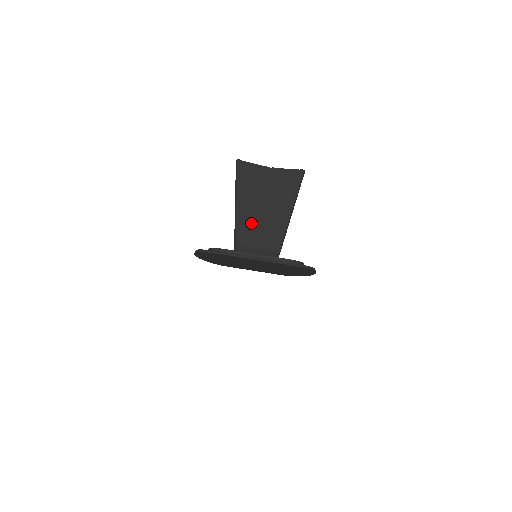
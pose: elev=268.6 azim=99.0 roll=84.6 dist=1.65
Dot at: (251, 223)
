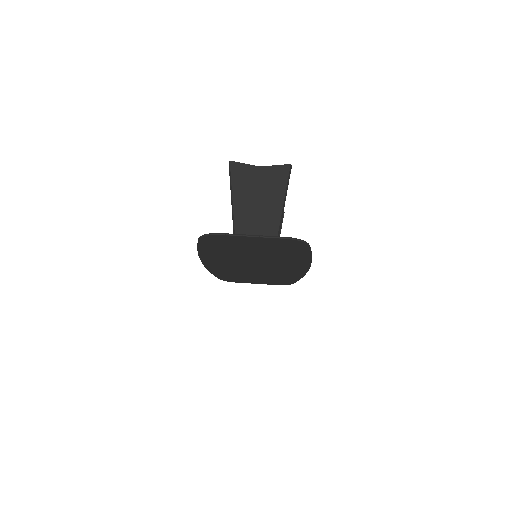
Dot at: (248, 219)
